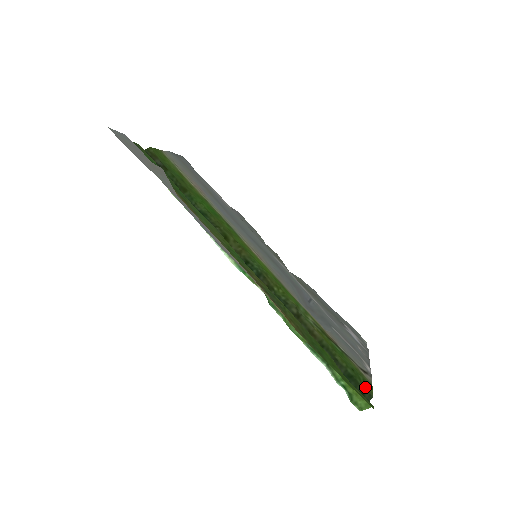
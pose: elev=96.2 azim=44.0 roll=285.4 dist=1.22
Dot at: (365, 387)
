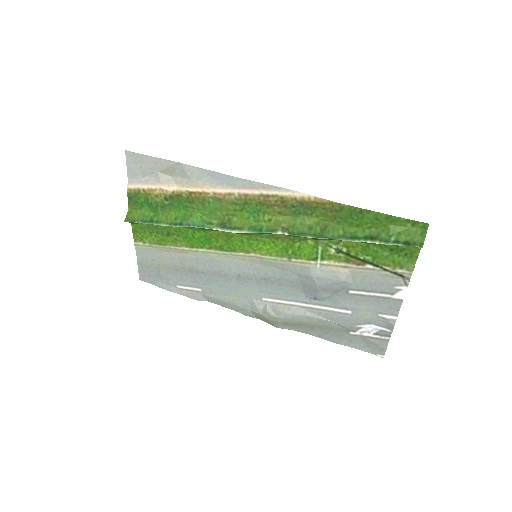
Dot at: (410, 248)
